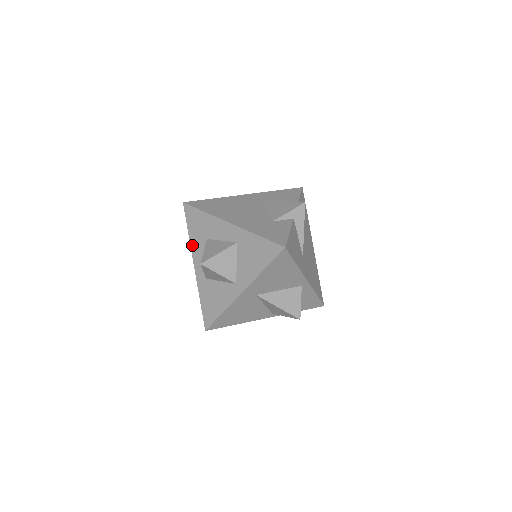
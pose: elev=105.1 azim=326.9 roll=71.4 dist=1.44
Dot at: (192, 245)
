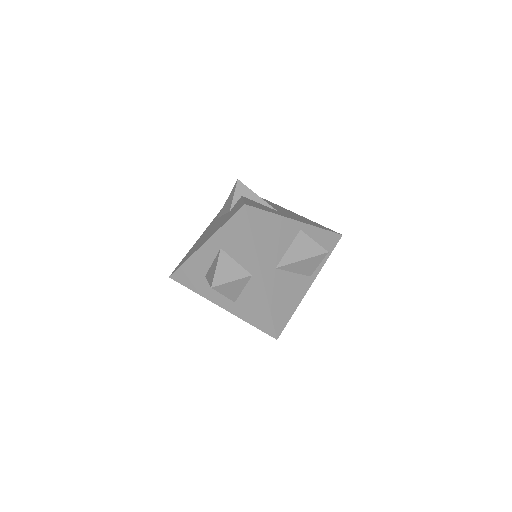
Dot at: (203, 295)
